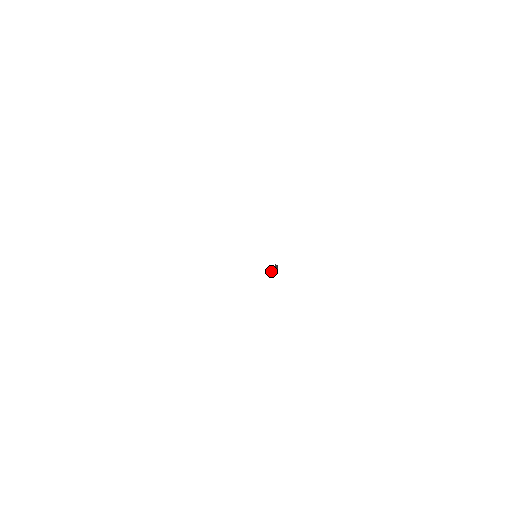
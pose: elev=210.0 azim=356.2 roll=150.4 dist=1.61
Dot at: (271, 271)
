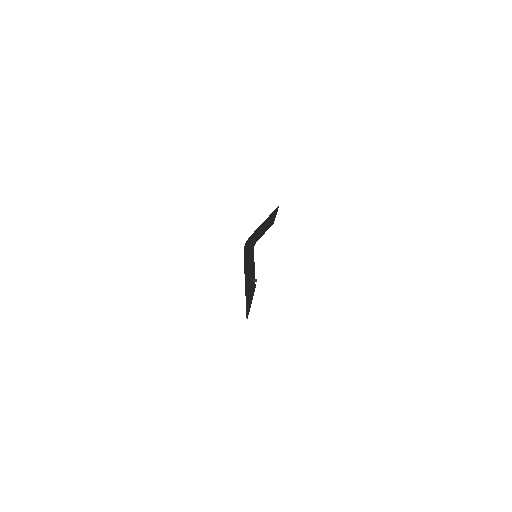
Dot at: occluded
